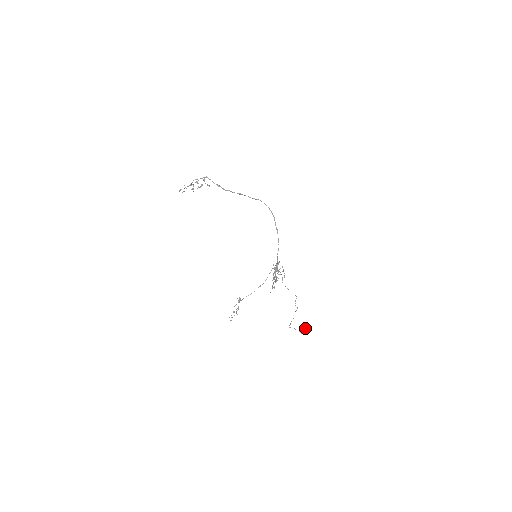
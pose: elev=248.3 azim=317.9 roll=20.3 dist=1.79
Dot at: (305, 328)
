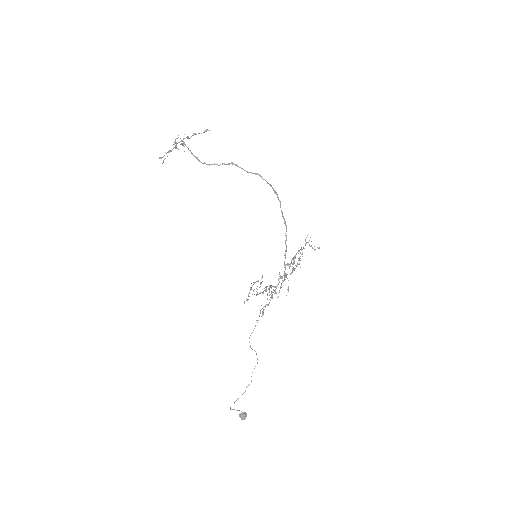
Dot at: (244, 417)
